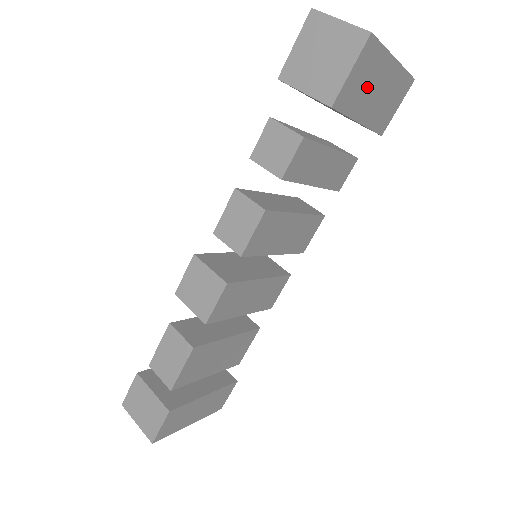
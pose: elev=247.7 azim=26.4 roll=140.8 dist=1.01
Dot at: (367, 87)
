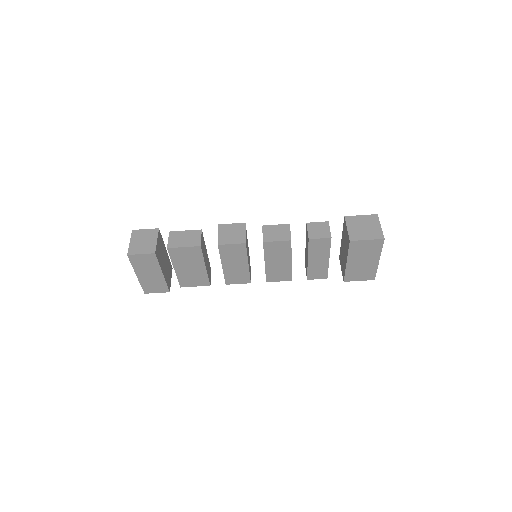
Dot at: (363, 254)
